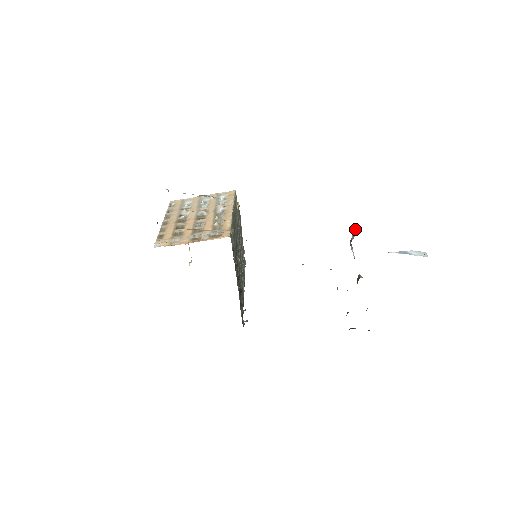
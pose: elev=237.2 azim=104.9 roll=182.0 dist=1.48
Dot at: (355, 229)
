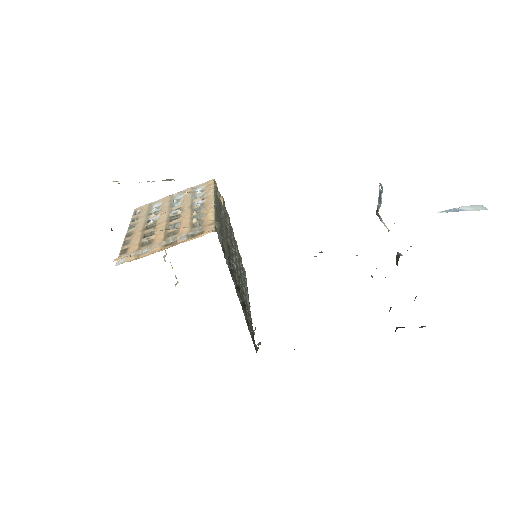
Dot at: (380, 193)
